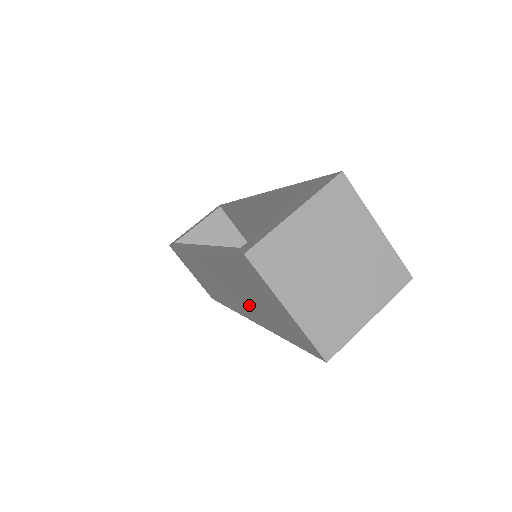
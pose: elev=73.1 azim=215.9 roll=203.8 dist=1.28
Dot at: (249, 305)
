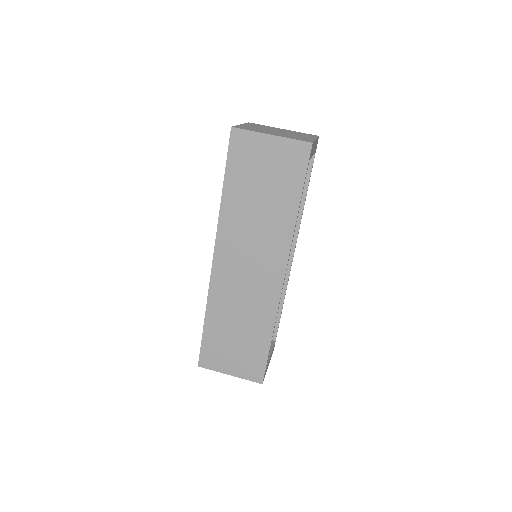
Dot at: (268, 229)
